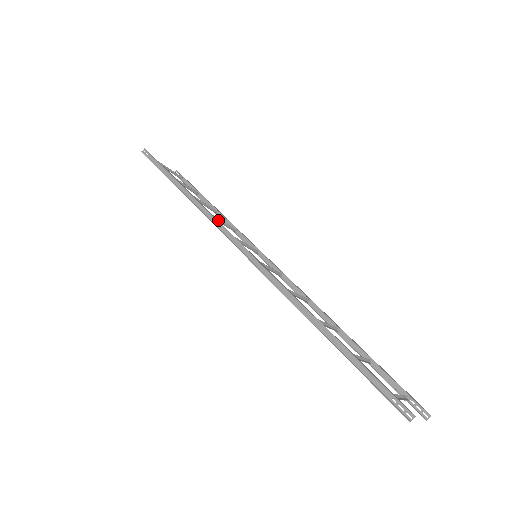
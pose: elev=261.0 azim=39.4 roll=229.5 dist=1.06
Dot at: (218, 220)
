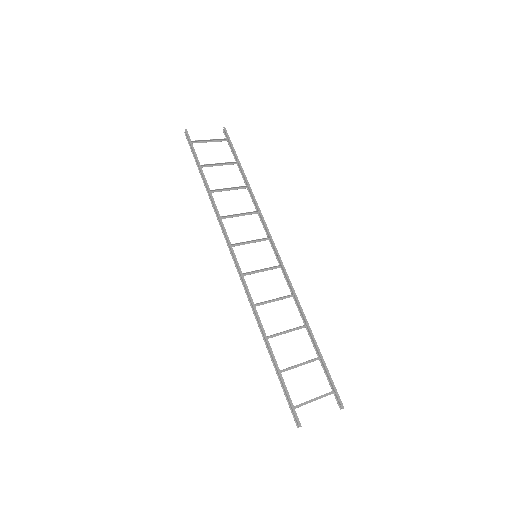
Dot at: (235, 215)
